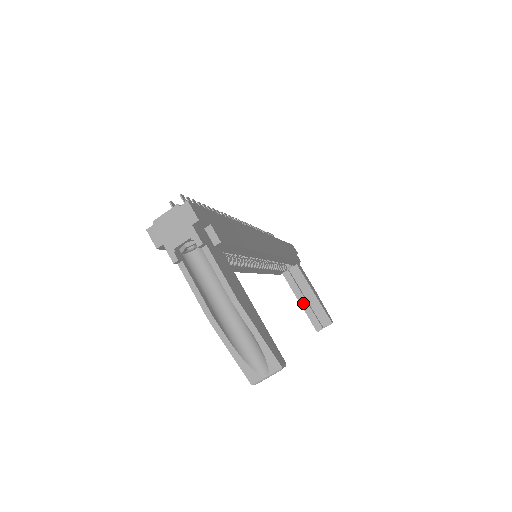
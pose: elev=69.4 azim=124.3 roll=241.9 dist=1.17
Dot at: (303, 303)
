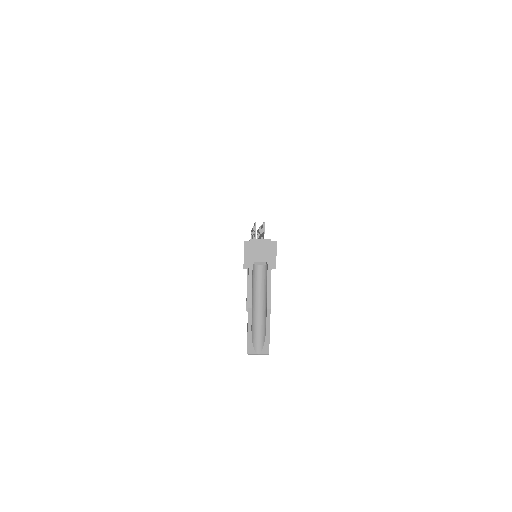
Dot at: occluded
